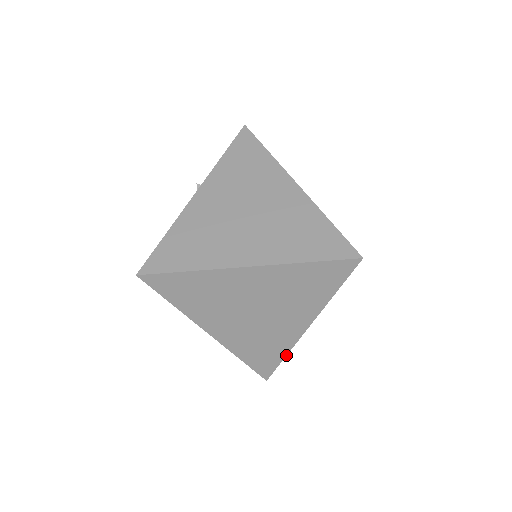
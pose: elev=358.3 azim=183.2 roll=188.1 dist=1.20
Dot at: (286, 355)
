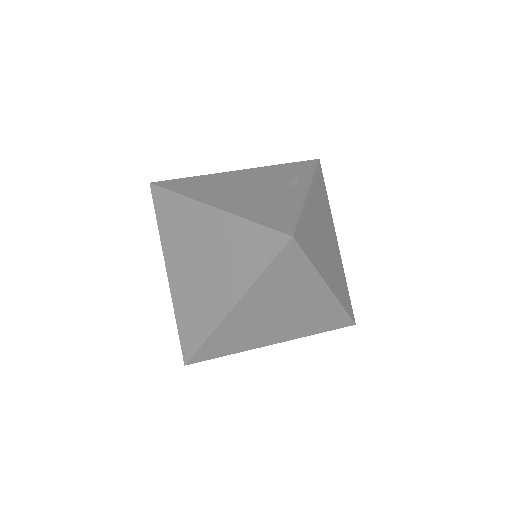
Dot at: occluded
